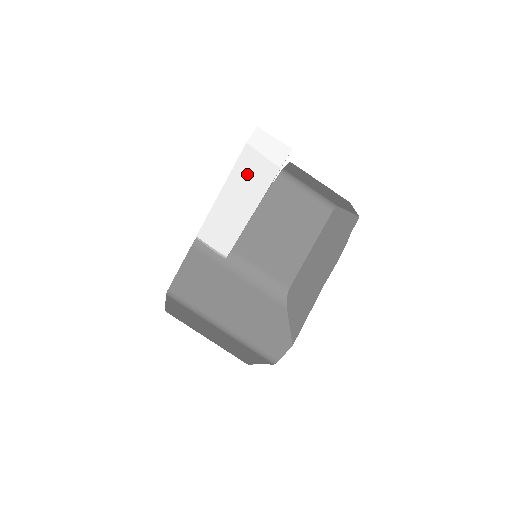
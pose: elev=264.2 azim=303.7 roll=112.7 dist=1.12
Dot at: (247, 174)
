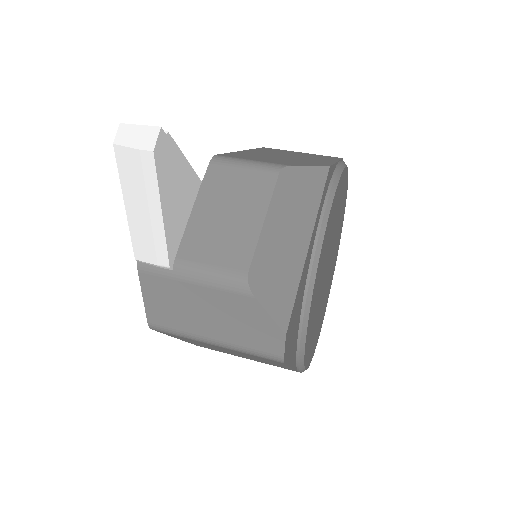
Dot at: (132, 174)
